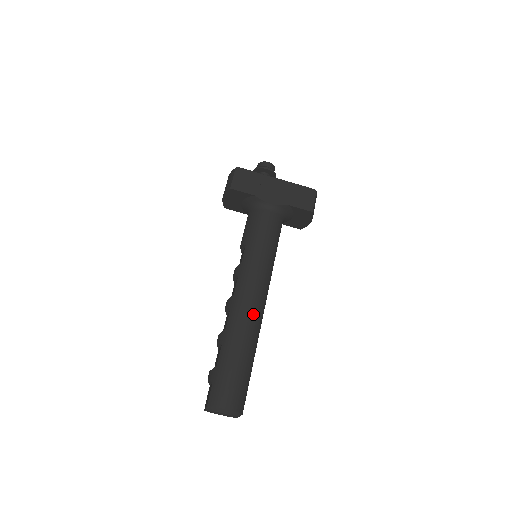
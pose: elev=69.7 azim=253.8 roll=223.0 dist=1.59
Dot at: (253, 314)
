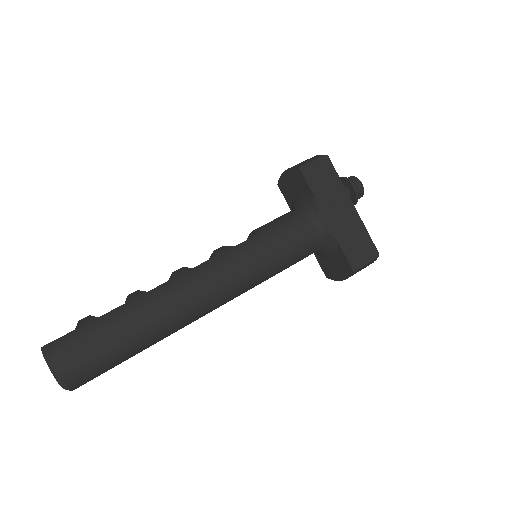
Dot at: (189, 306)
